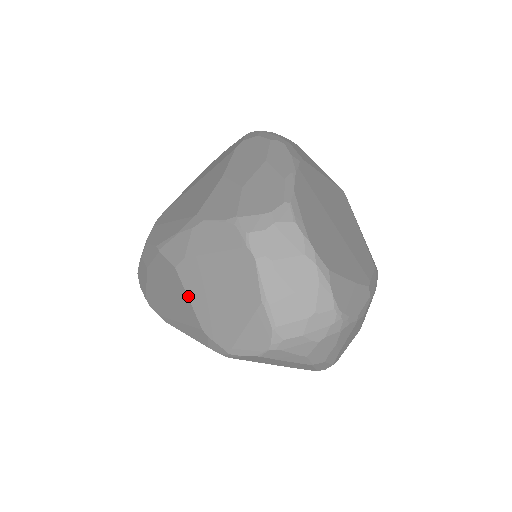
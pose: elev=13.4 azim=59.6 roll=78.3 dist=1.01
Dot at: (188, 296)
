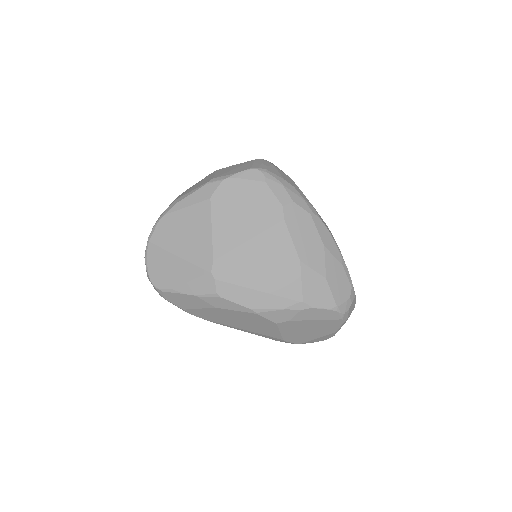
Dot at: (280, 332)
